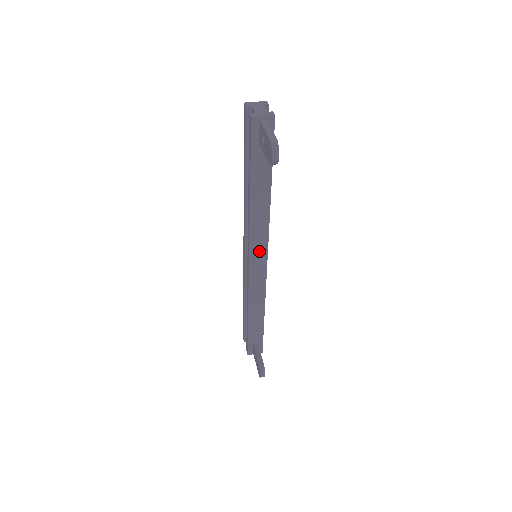
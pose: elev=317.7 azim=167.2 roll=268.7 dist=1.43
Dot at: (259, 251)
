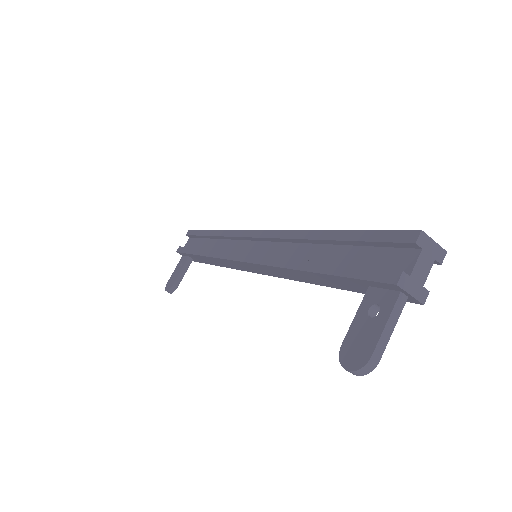
Dot at: (260, 269)
